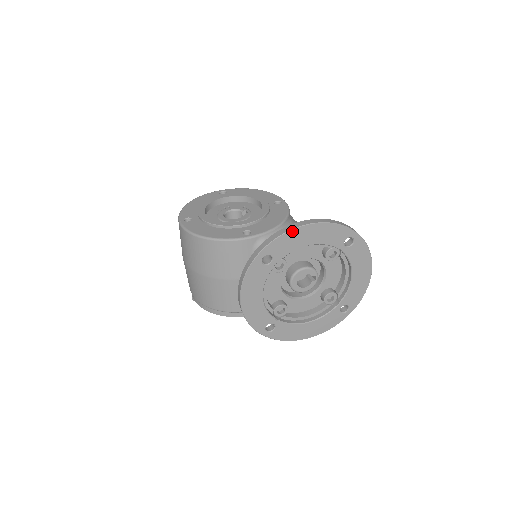
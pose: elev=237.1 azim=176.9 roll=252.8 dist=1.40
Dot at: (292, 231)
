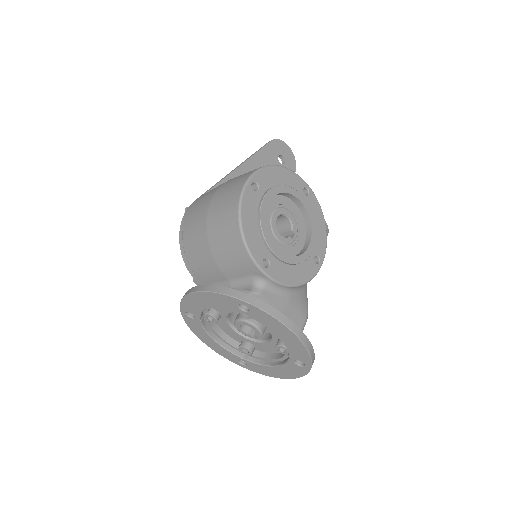
Dot at: (282, 324)
